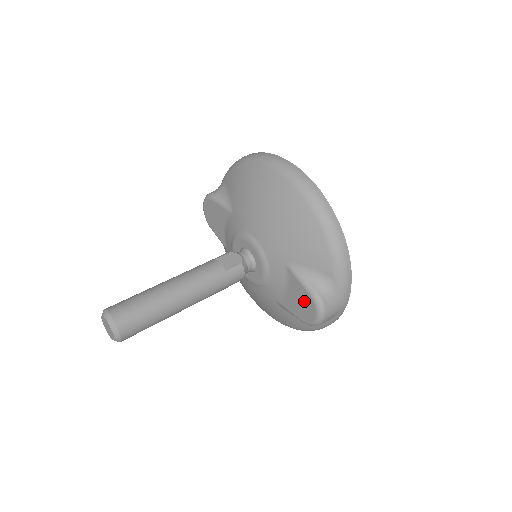
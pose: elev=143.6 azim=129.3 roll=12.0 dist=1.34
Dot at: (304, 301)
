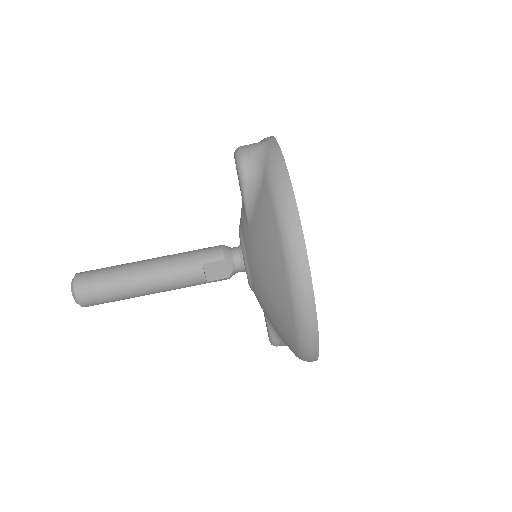
Dot at: occluded
